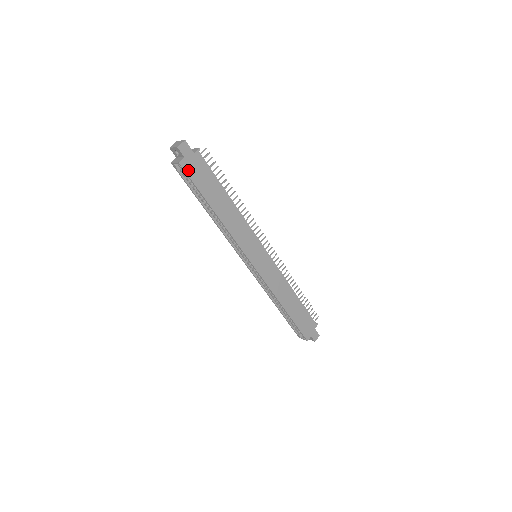
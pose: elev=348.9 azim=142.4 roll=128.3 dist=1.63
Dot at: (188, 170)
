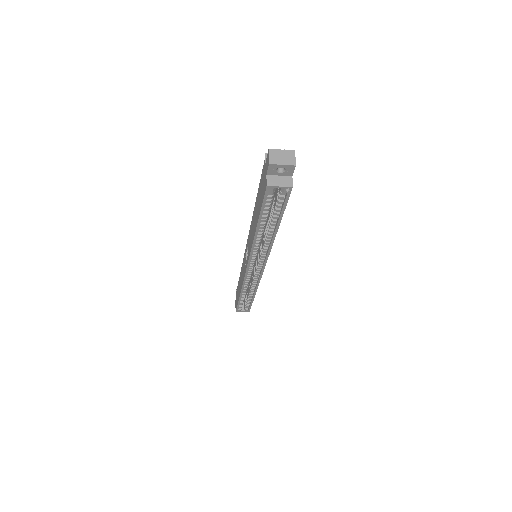
Dot at: occluded
